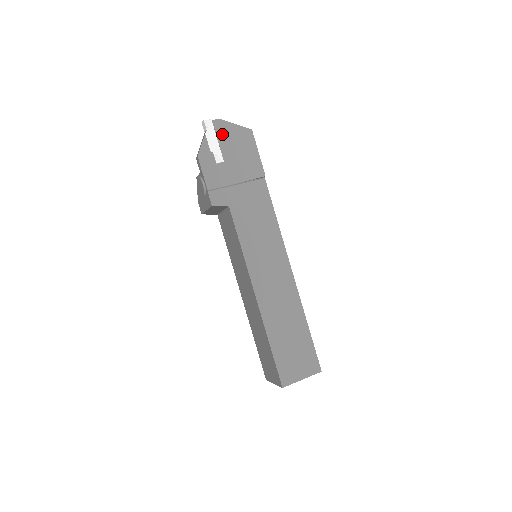
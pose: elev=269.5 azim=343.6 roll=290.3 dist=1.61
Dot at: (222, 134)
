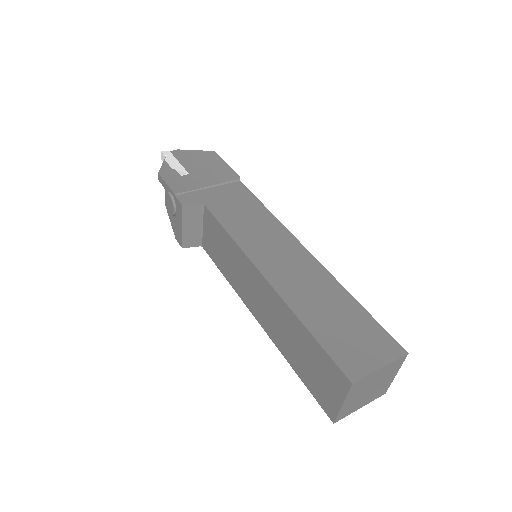
Dot at: (183, 158)
